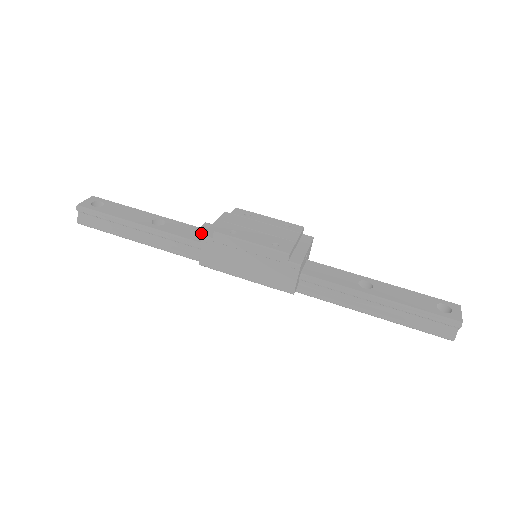
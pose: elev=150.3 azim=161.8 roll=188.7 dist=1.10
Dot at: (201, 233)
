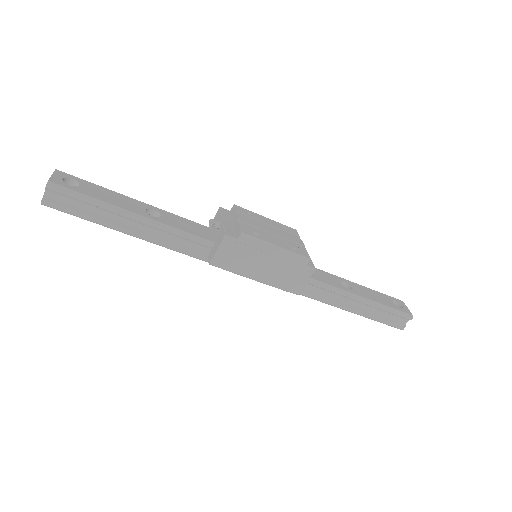
Dot at: (201, 229)
